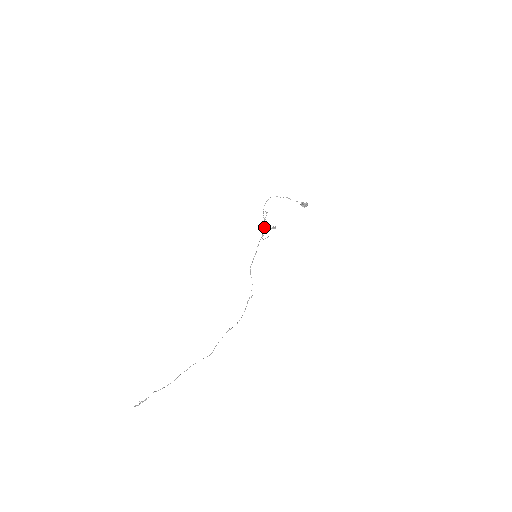
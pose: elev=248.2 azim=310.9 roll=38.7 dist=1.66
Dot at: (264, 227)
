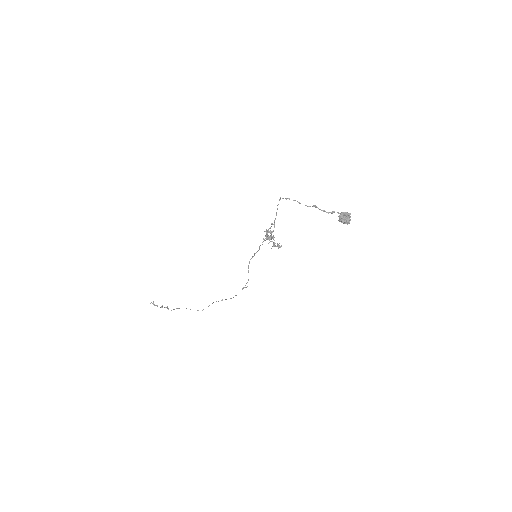
Dot at: (267, 237)
